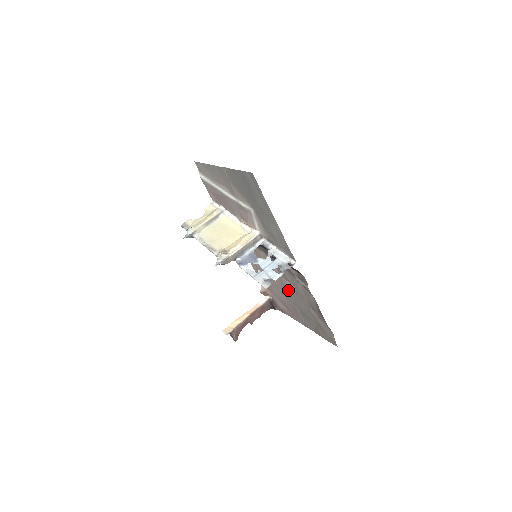
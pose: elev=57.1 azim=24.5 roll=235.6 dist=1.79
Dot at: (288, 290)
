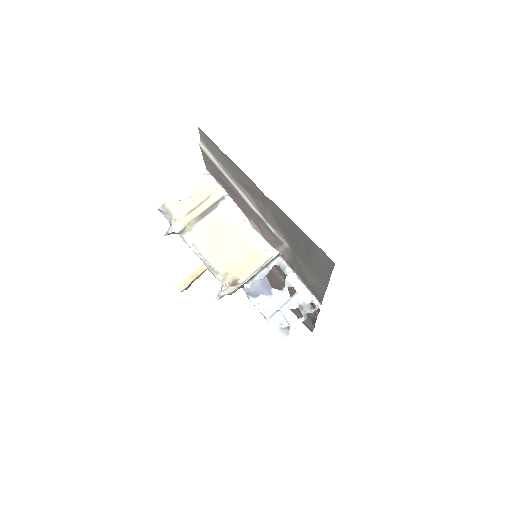
Dot at: (275, 277)
